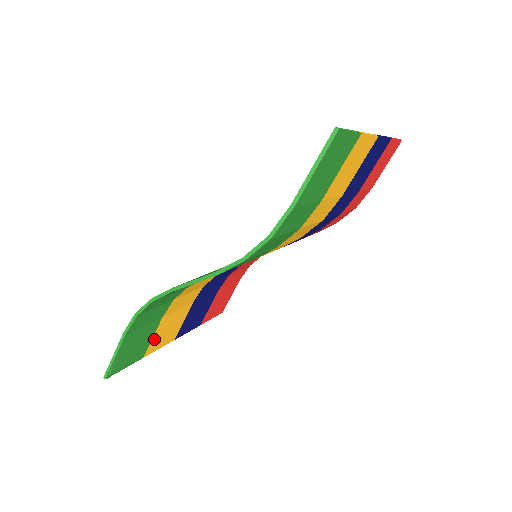
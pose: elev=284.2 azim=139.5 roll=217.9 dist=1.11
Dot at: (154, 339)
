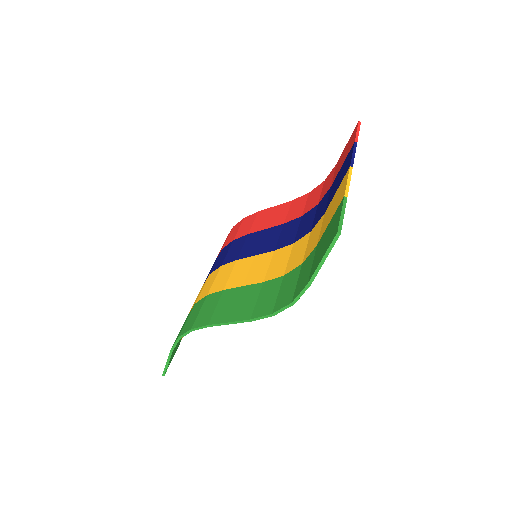
Dot at: occluded
